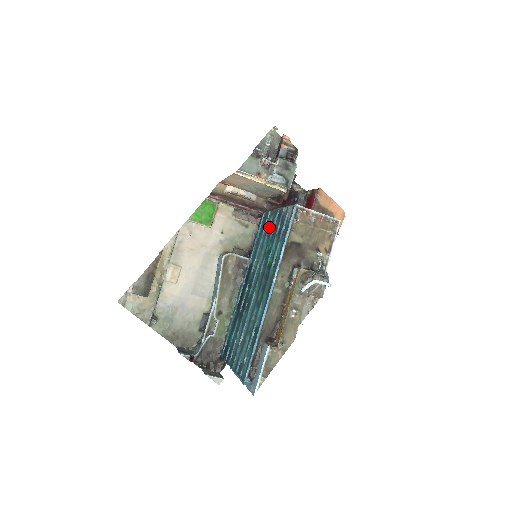
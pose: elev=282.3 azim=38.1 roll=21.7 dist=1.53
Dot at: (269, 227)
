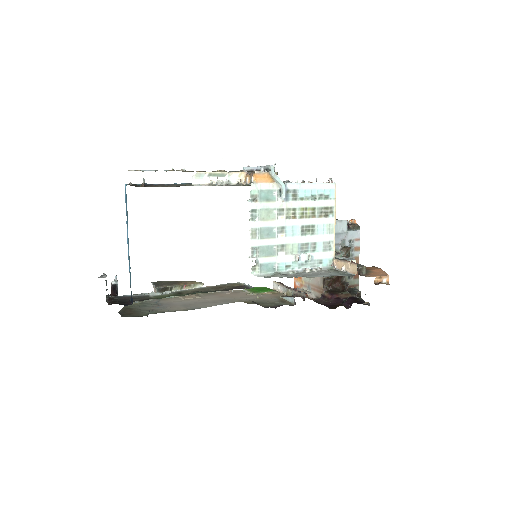
Dot at: occluded
